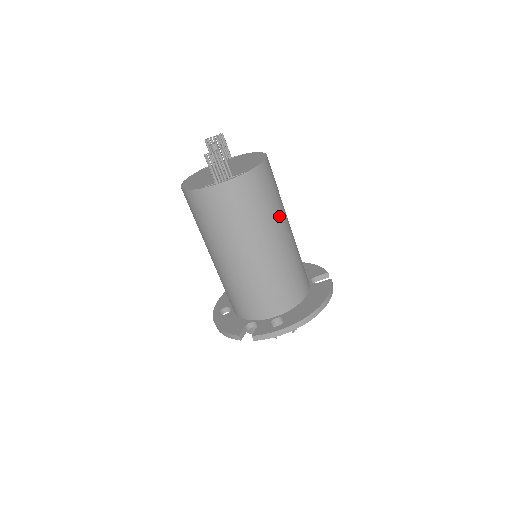
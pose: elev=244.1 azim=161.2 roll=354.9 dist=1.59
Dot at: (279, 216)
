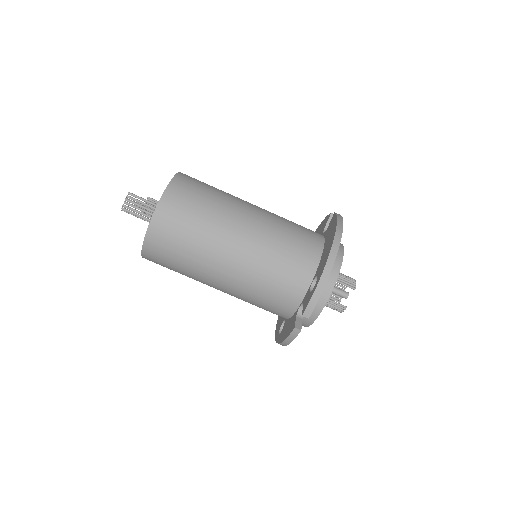
Dot at: (229, 202)
